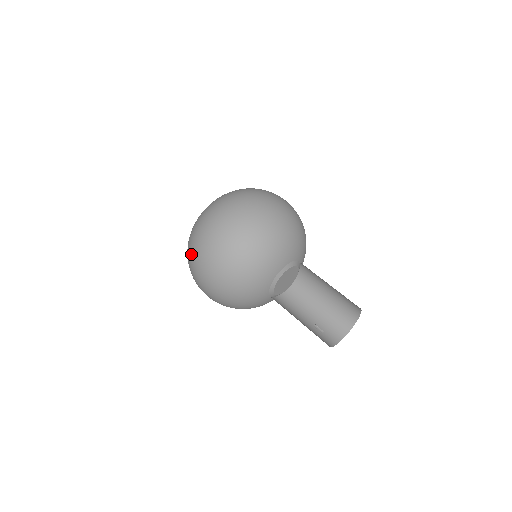
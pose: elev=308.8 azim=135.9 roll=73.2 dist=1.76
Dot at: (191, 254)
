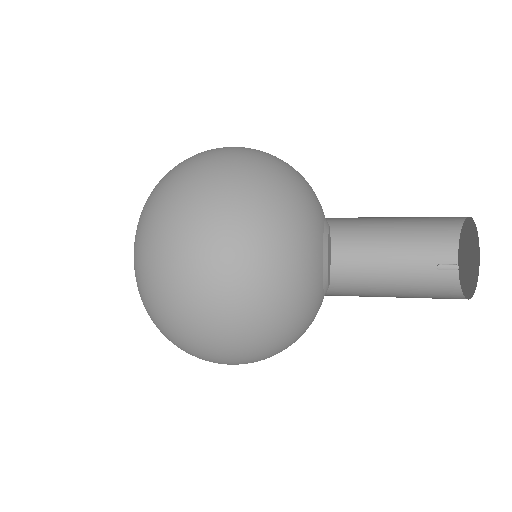
Dot at: (164, 270)
